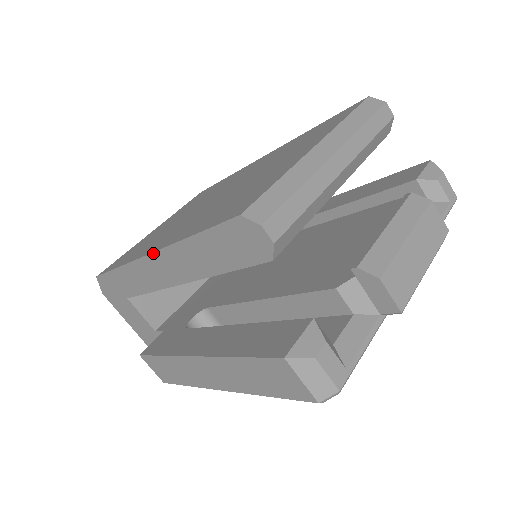
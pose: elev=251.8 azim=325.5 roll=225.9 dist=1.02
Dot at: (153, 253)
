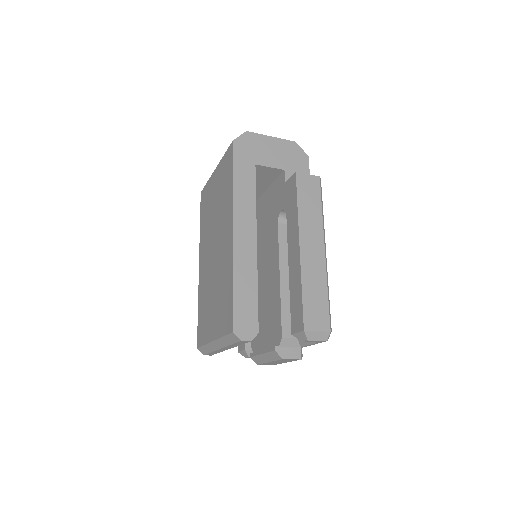
Dot at: (199, 273)
